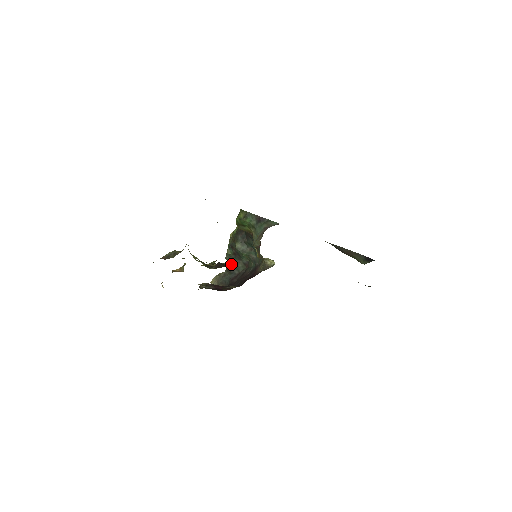
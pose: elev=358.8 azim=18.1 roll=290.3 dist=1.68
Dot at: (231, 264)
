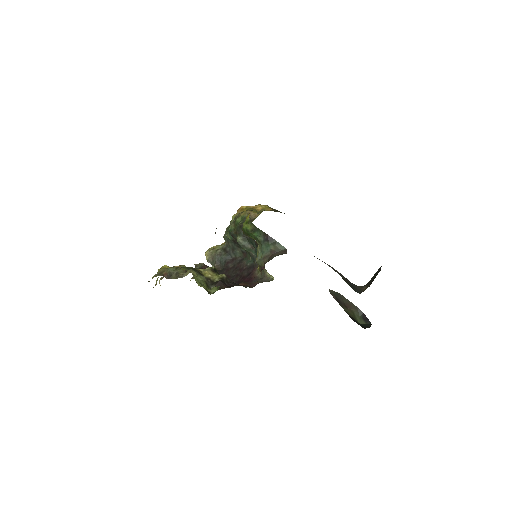
Dot at: (229, 246)
